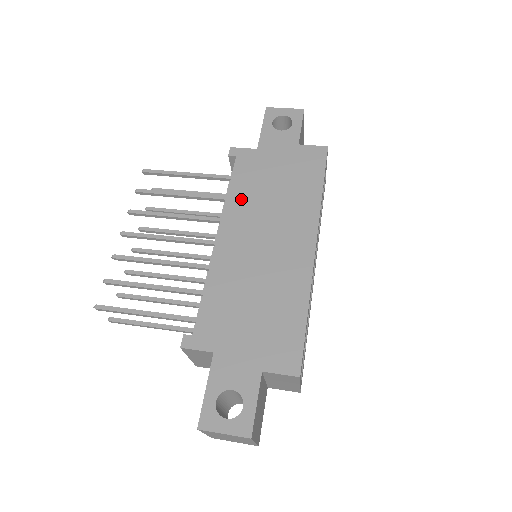
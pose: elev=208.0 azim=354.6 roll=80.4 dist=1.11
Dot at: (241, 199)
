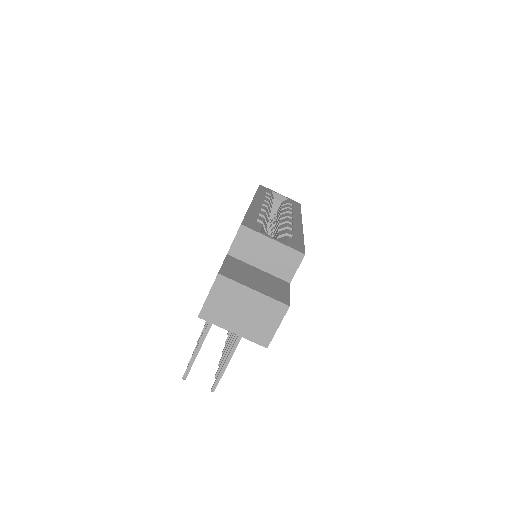
Dot at: occluded
